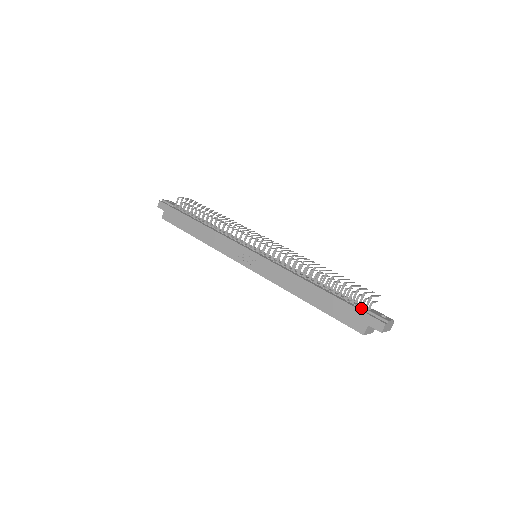
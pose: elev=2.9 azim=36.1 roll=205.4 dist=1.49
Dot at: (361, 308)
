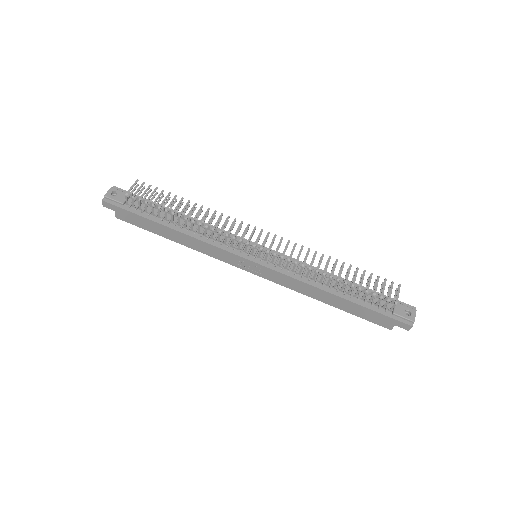
Dot at: (386, 311)
